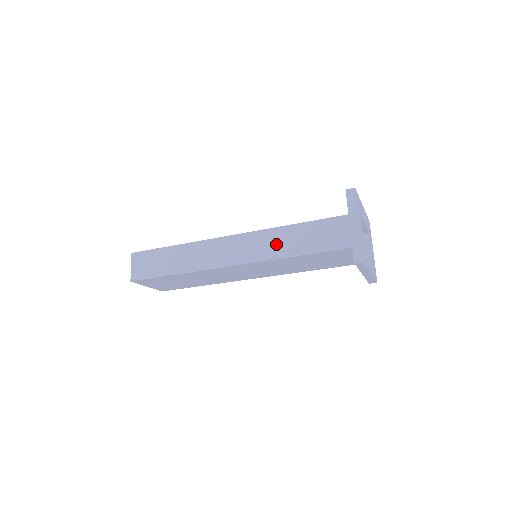
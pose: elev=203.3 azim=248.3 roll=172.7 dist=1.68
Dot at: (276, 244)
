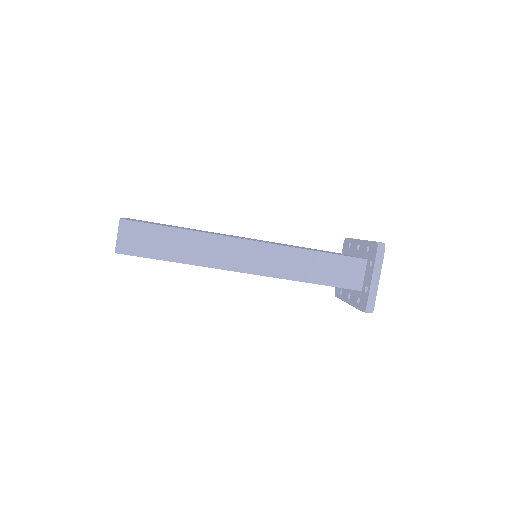
Dot at: (293, 265)
